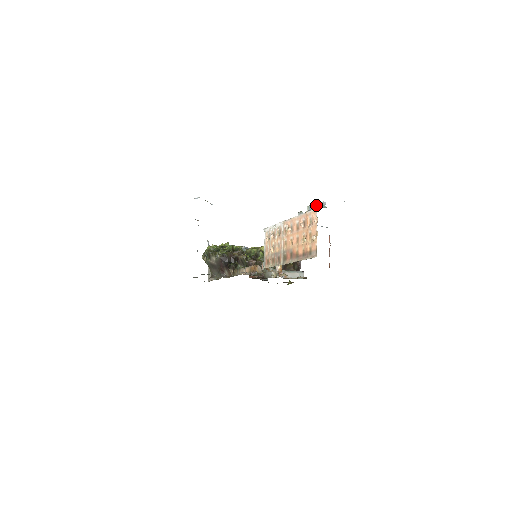
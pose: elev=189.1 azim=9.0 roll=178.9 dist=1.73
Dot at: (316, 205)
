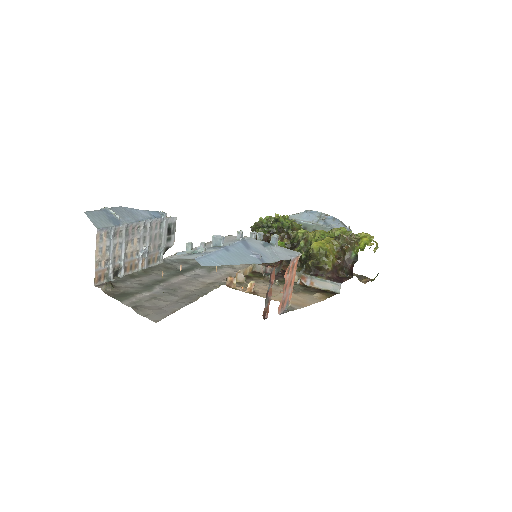
Dot at: (188, 247)
